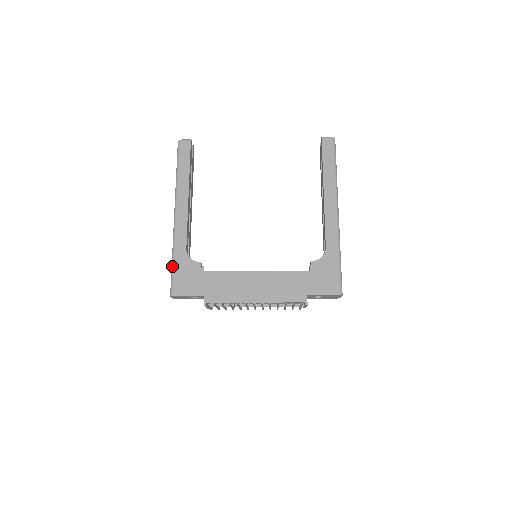
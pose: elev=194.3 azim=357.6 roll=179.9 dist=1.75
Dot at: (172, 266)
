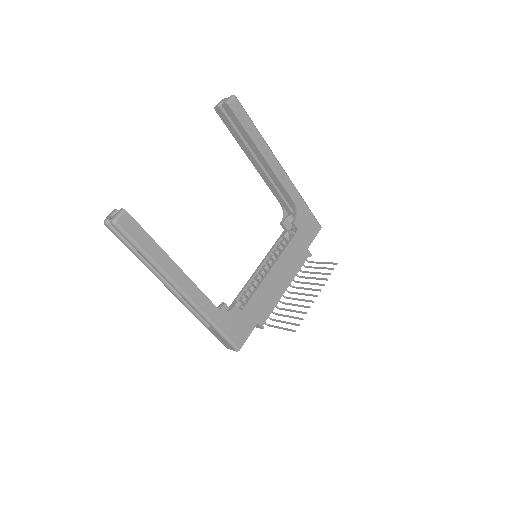
Dot at: (220, 332)
